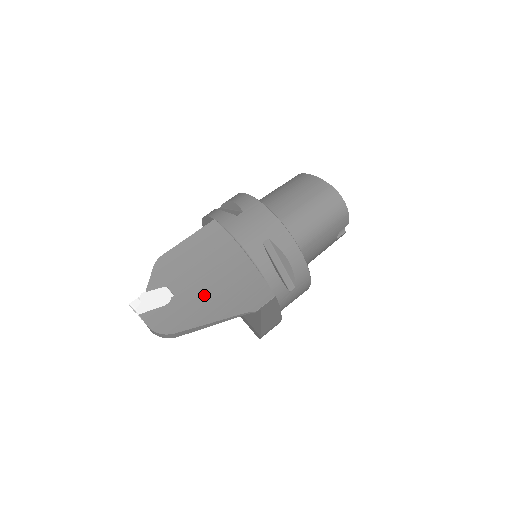
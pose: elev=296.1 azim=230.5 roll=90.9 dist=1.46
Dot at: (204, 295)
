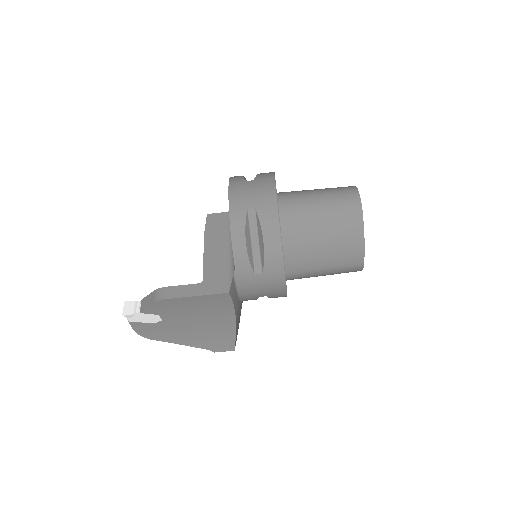
Dot at: (186, 329)
